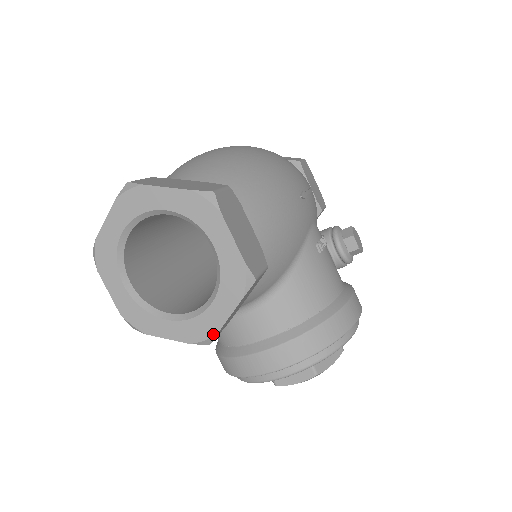
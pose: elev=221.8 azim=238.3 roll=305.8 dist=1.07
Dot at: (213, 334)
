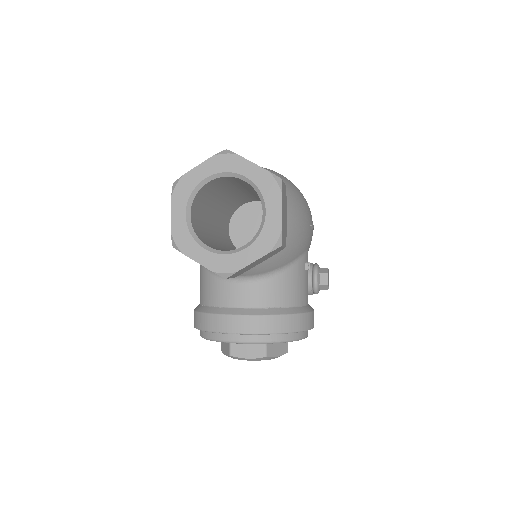
Dot at: (234, 271)
